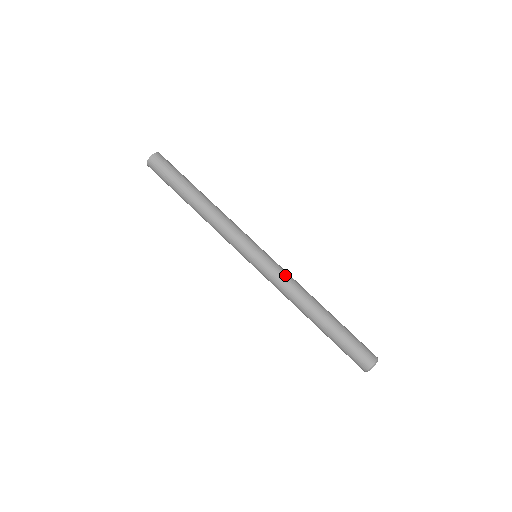
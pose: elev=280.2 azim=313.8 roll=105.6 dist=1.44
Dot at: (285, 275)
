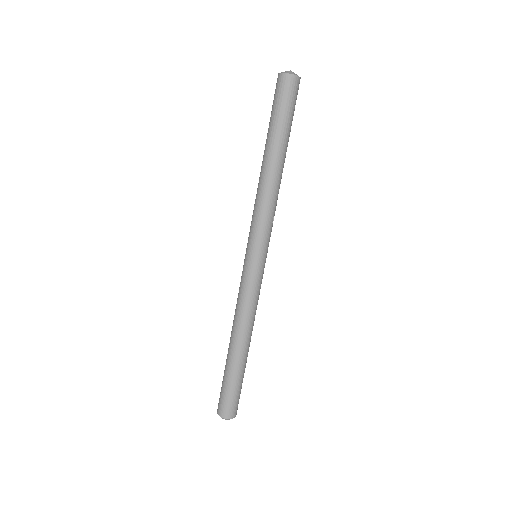
Dot at: (249, 297)
